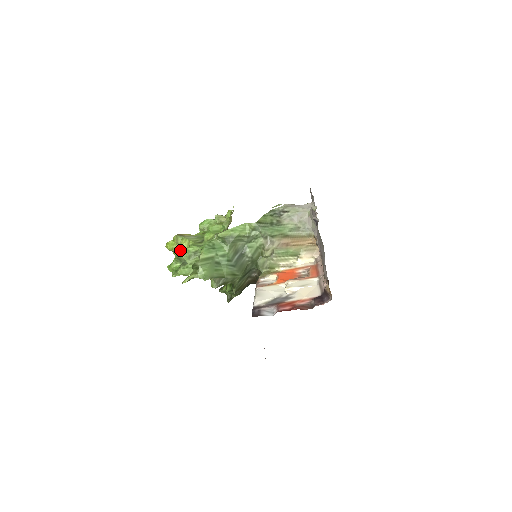
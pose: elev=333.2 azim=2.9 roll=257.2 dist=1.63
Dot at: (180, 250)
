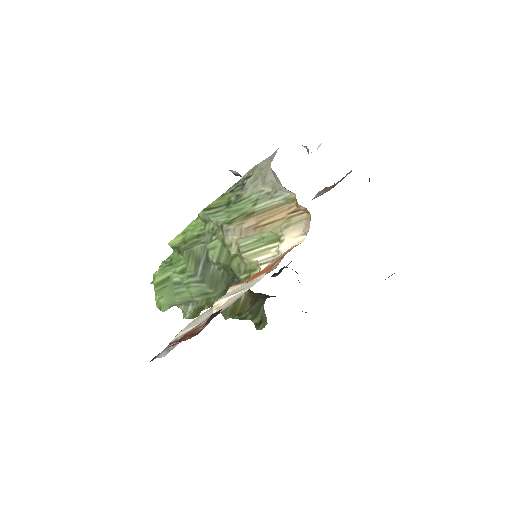
Dot at: occluded
